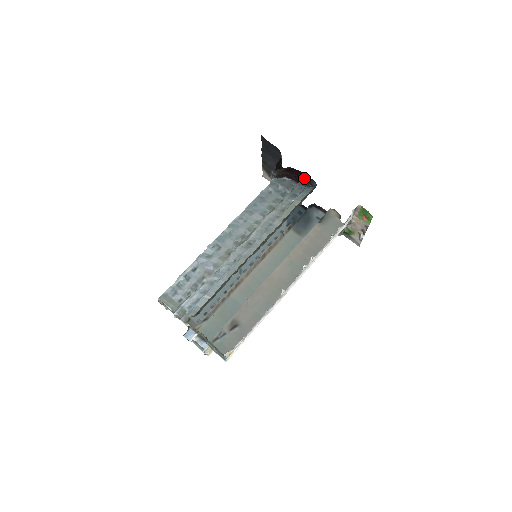
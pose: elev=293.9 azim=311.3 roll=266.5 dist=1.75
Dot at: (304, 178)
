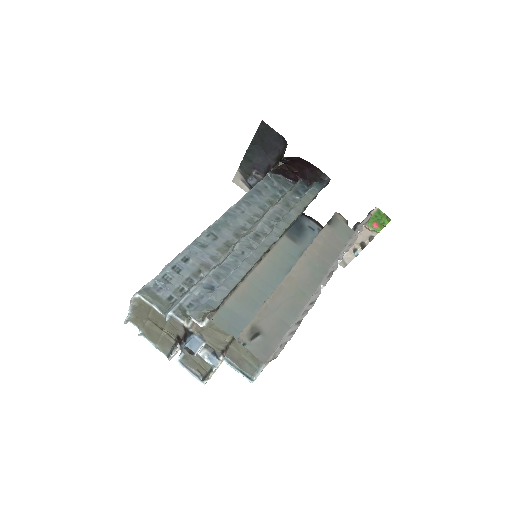
Dot at: (310, 174)
